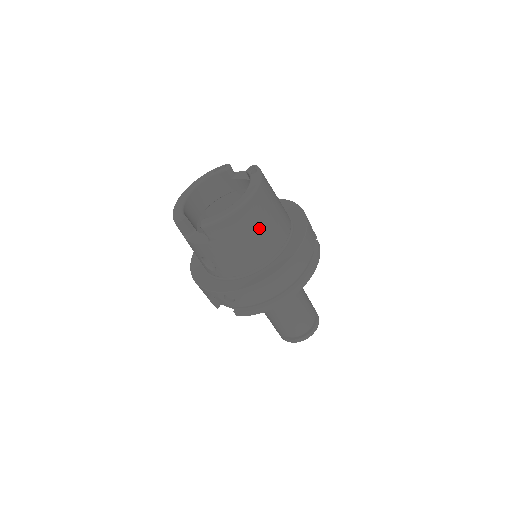
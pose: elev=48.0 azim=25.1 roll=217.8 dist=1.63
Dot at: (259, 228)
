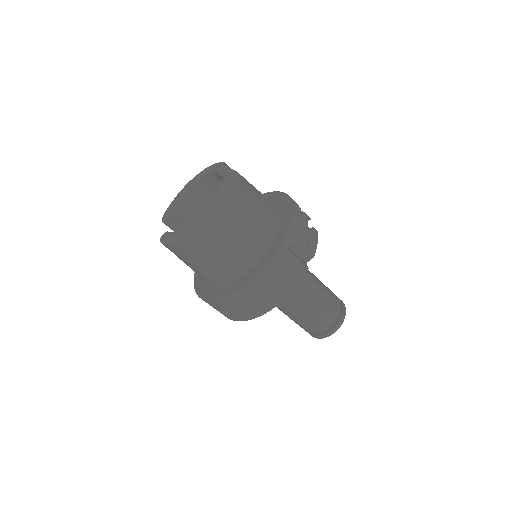
Dot at: (209, 254)
